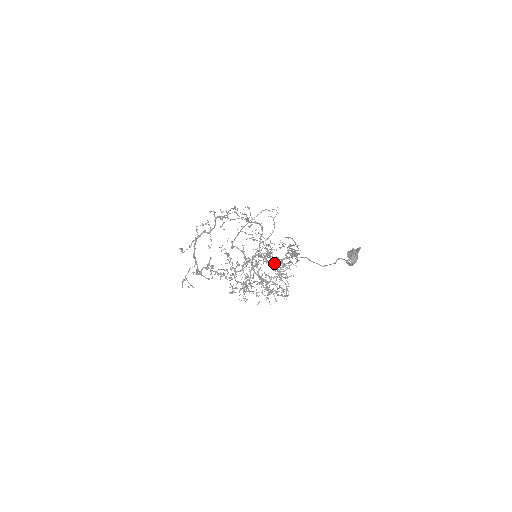
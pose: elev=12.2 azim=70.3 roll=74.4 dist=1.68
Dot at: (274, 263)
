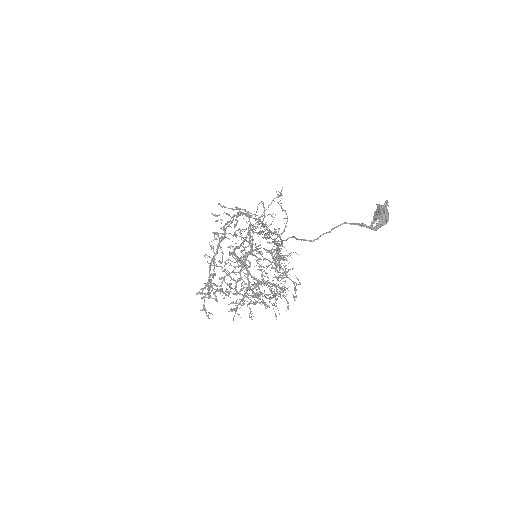
Dot at: (272, 258)
